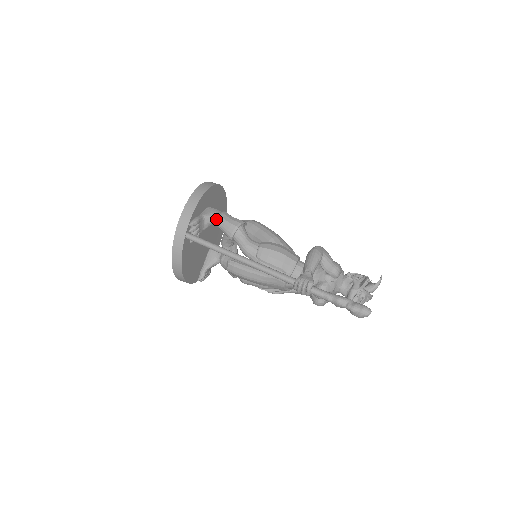
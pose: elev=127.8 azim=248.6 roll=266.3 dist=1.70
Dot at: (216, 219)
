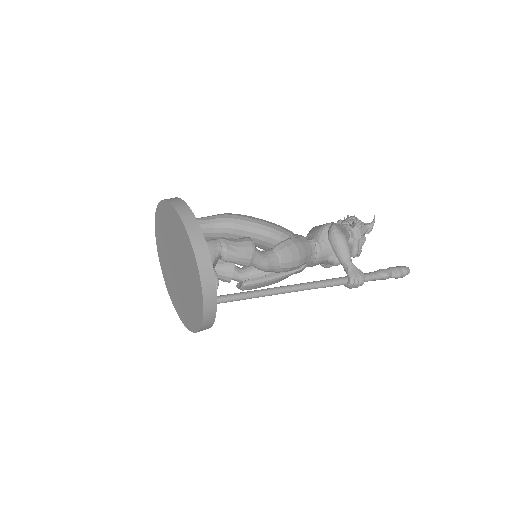
Dot at: (222, 256)
